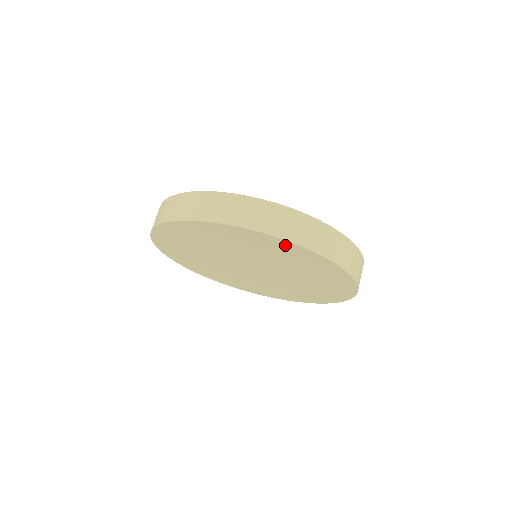
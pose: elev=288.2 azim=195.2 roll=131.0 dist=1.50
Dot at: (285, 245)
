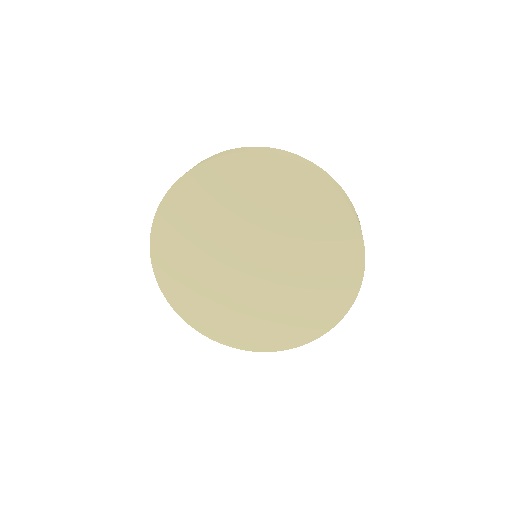
Dot at: (311, 183)
